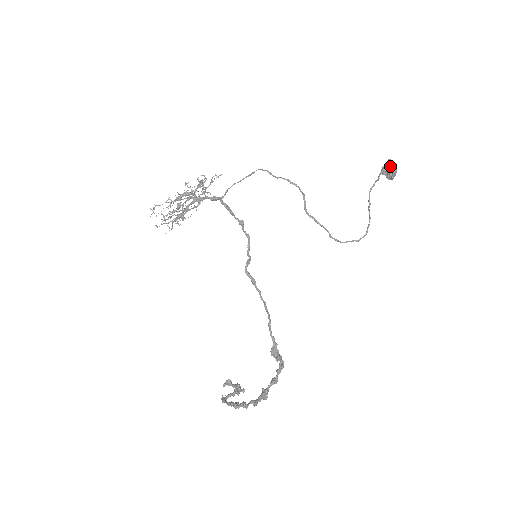
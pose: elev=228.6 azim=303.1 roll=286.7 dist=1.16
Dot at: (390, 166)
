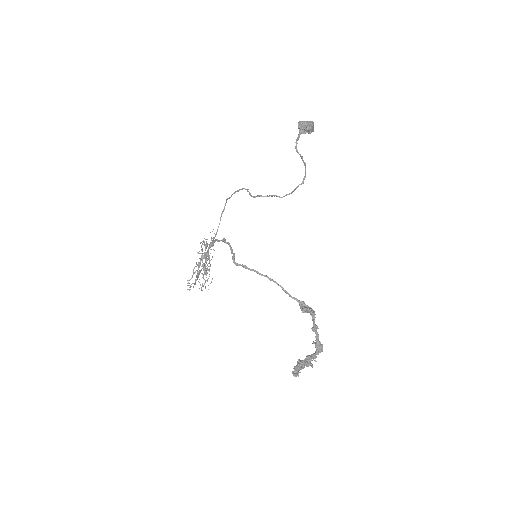
Dot at: (301, 124)
